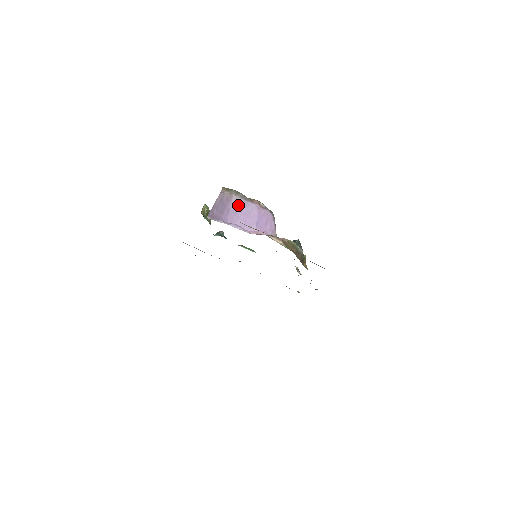
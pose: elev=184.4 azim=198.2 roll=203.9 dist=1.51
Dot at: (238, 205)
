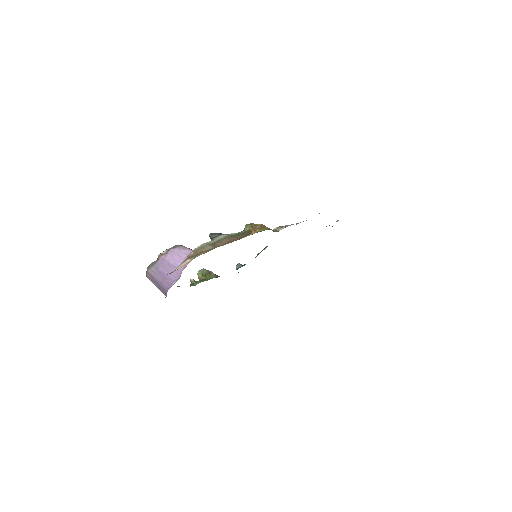
Dot at: (157, 273)
